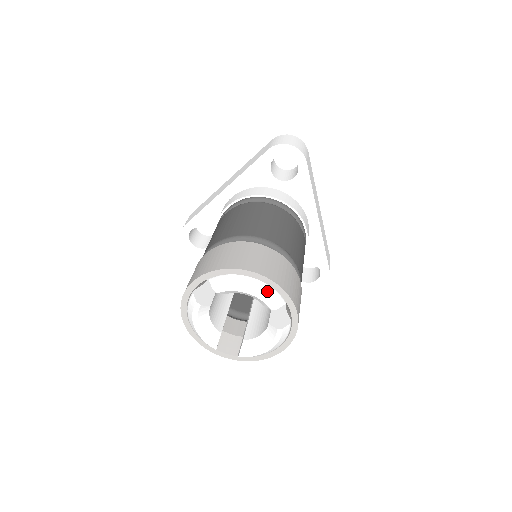
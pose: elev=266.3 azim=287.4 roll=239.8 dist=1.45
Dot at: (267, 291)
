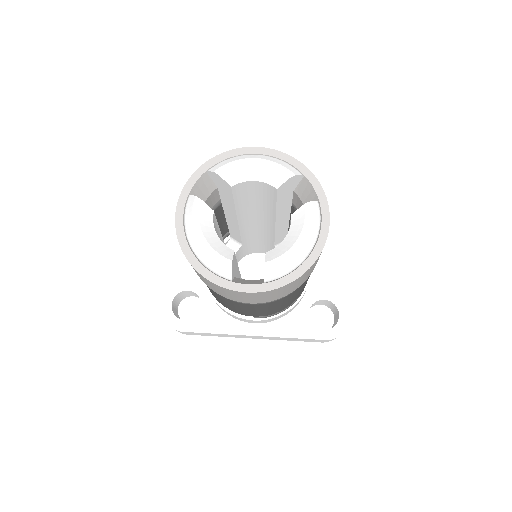
Dot at: (277, 160)
